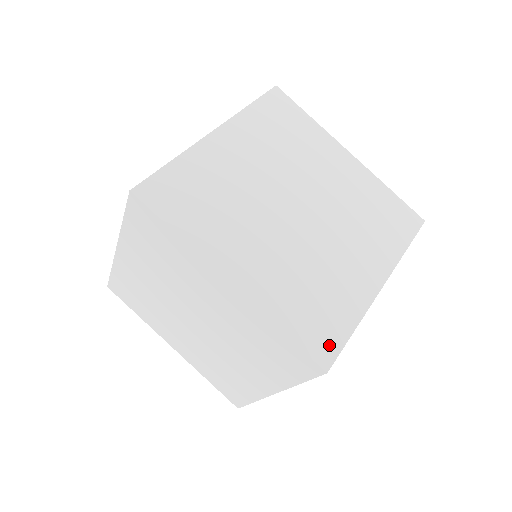
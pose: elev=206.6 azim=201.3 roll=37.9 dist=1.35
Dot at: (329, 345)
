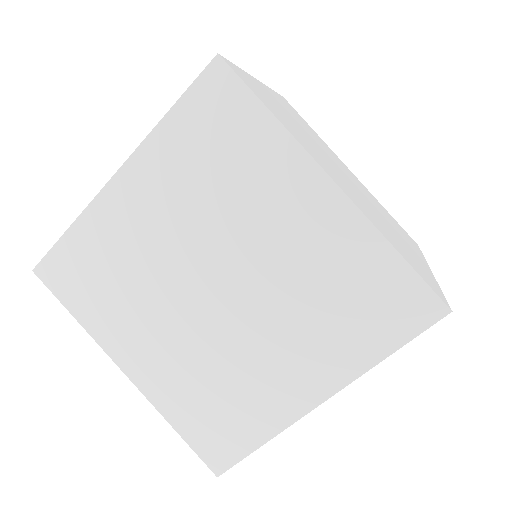
Dot at: (225, 453)
